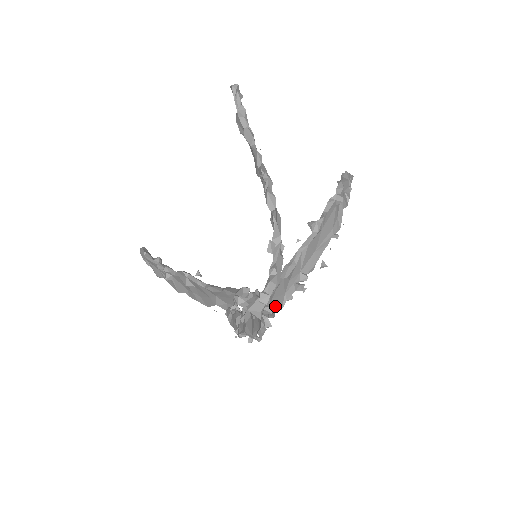
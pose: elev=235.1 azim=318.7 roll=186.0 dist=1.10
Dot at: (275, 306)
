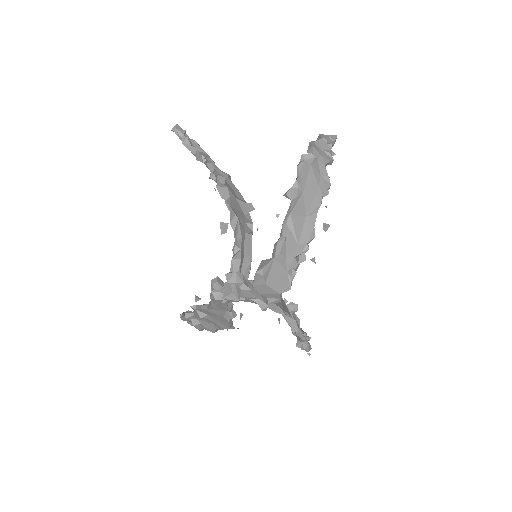
Dot at: (278, 288)
